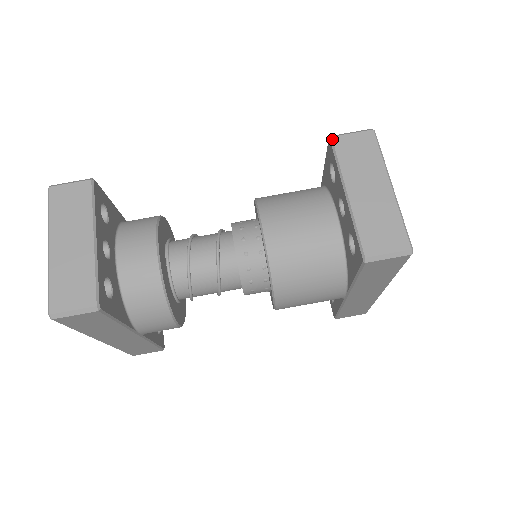
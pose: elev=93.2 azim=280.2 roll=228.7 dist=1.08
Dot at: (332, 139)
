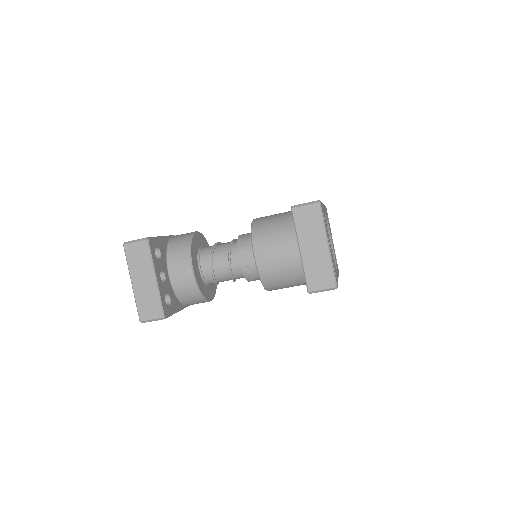
Dot at: (292, 210)
